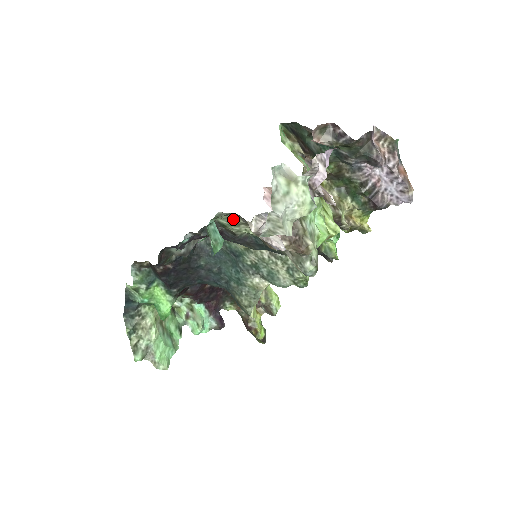
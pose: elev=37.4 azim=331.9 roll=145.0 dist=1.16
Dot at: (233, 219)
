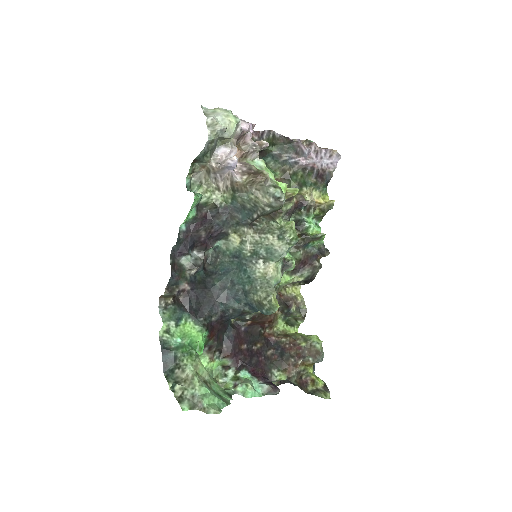
Dot at: (207, 188)
